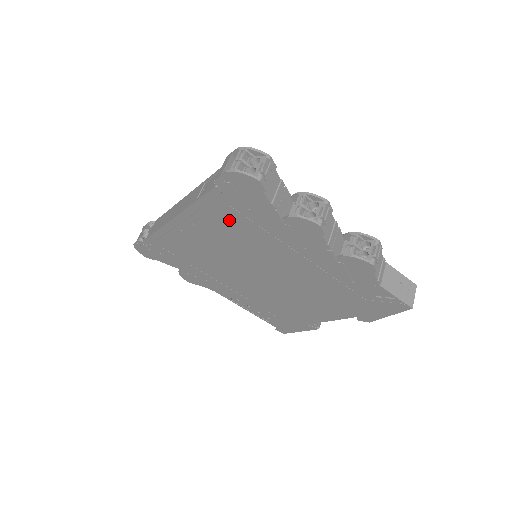
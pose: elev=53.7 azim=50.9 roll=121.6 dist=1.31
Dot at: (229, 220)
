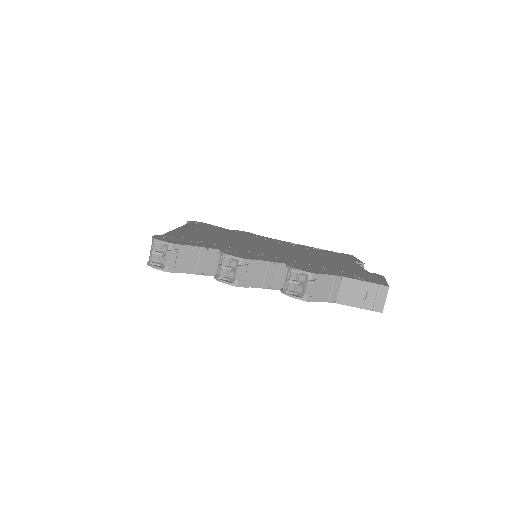
Dot at: occluded
